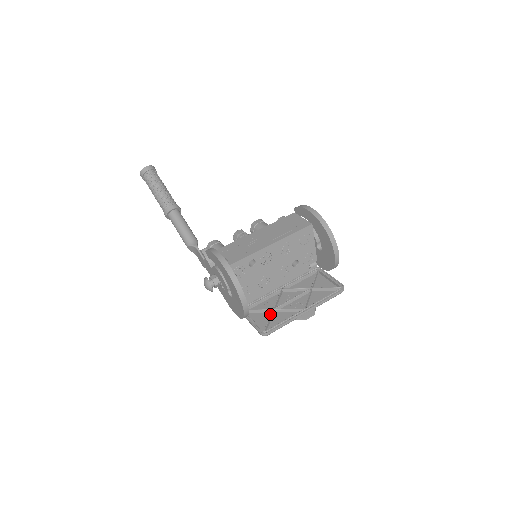
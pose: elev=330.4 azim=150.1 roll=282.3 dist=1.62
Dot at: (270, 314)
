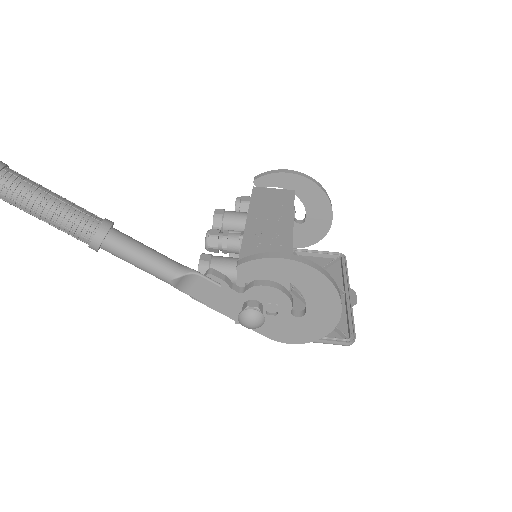
Dot at: occluded
